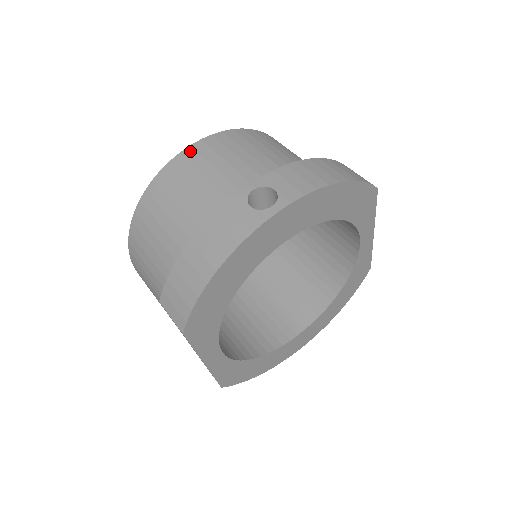
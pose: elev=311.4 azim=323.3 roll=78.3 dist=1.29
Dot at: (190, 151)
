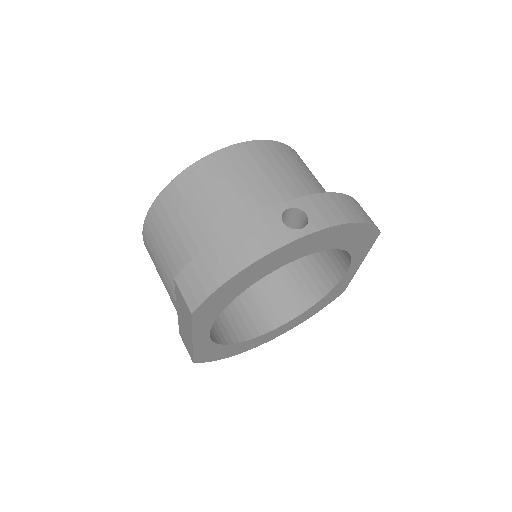
Dot at: (232, 150)
